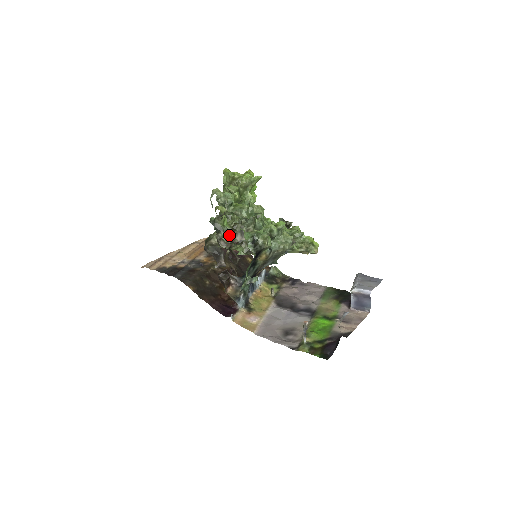
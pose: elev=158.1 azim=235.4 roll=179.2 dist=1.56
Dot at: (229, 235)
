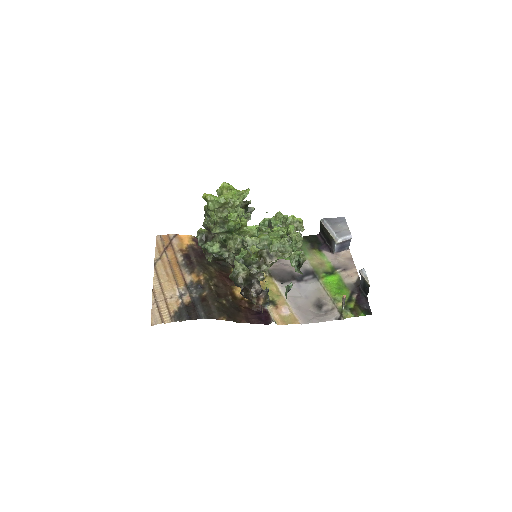
Dot at: (260, 264)
